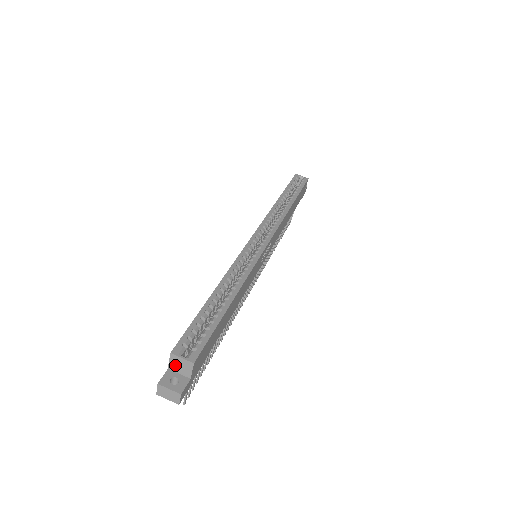
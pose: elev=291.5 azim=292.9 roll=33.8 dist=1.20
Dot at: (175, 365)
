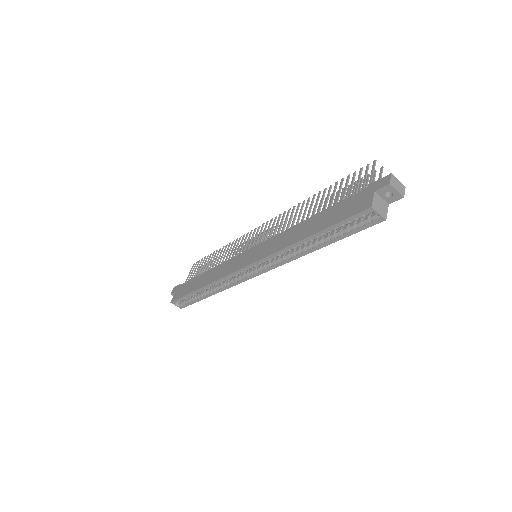
Dot at: occluded
